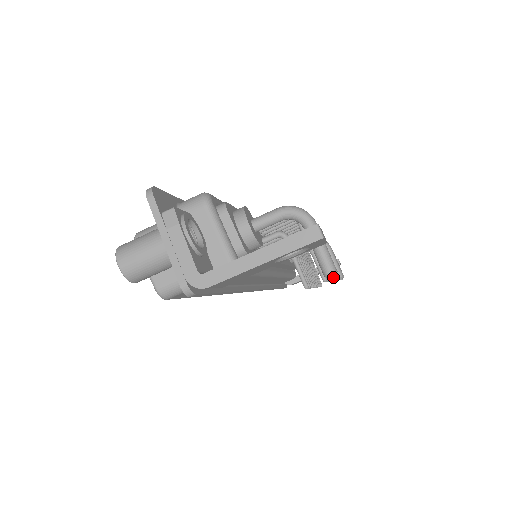
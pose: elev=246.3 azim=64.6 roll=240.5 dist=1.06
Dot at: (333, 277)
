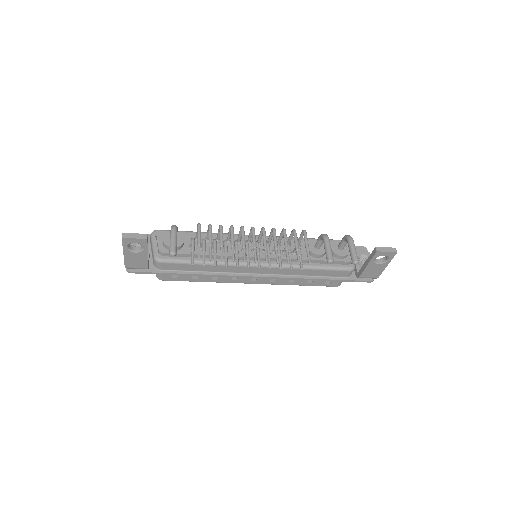
Dot at: (171, 255)
